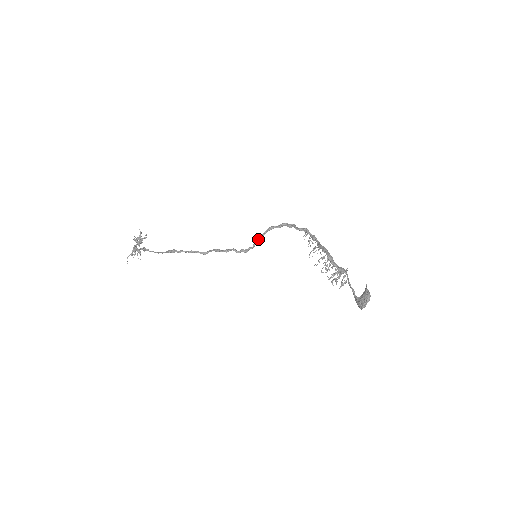
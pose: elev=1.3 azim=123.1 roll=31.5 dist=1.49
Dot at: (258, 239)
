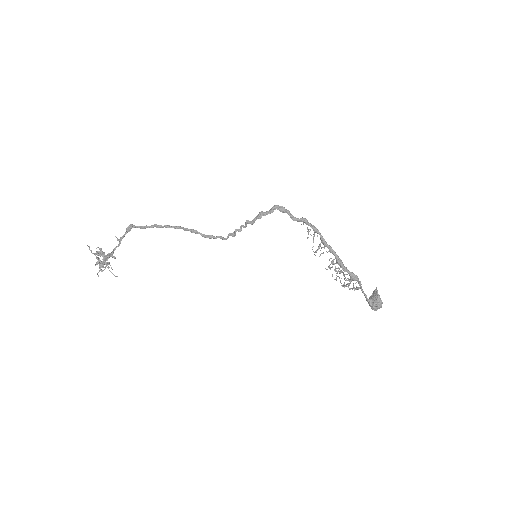
Dot at: (246, 224)
